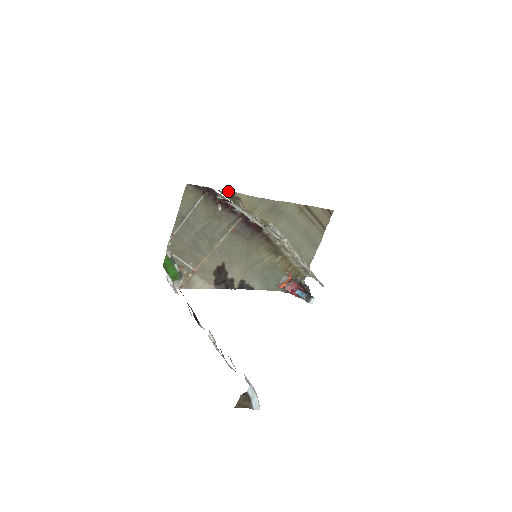
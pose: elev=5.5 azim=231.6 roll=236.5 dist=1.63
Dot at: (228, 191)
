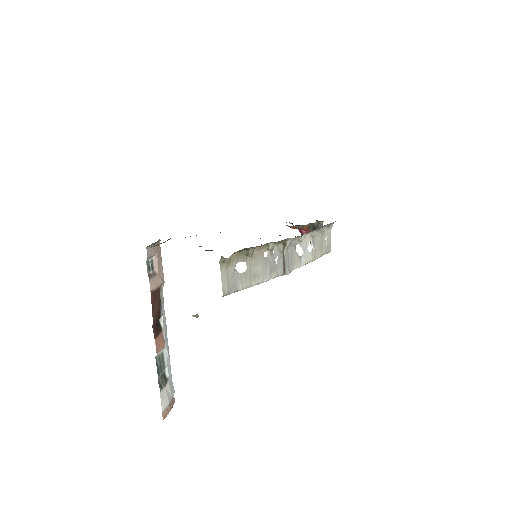
Dot at: occluded
